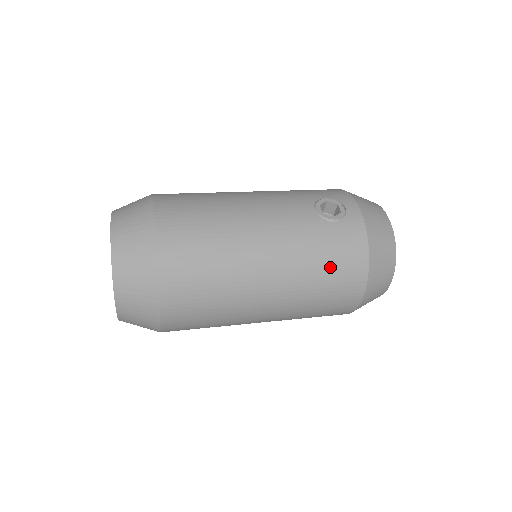
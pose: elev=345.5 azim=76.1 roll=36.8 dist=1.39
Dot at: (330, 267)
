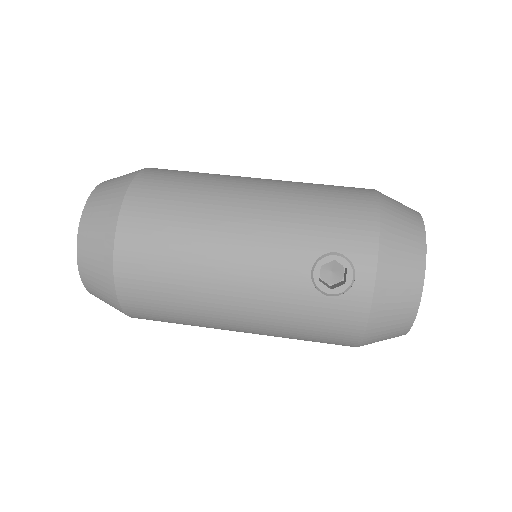
Dot at: (311, 333)
